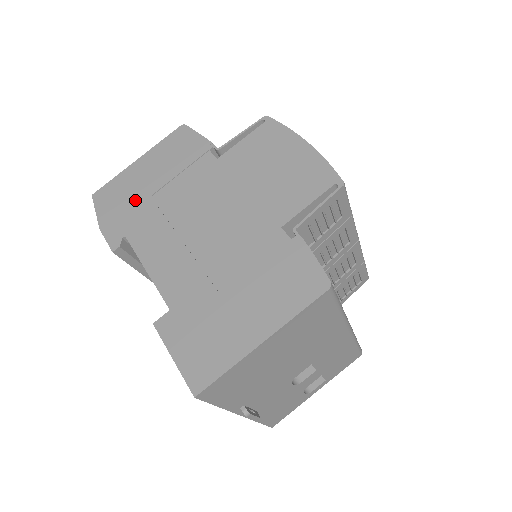
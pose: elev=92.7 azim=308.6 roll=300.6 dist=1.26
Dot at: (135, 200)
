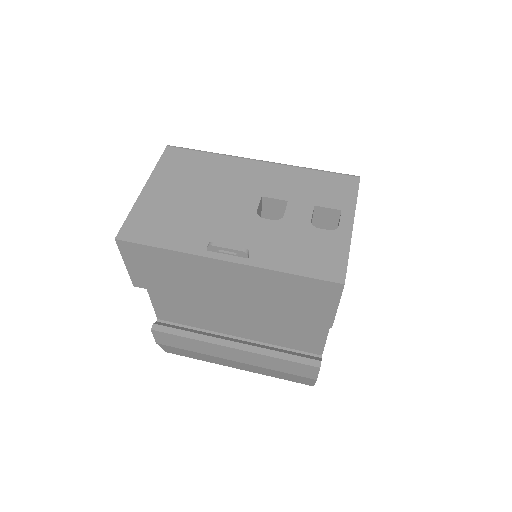
Dot at: occluded
